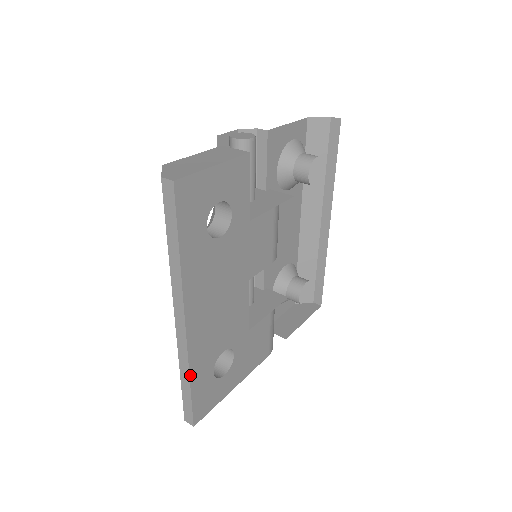
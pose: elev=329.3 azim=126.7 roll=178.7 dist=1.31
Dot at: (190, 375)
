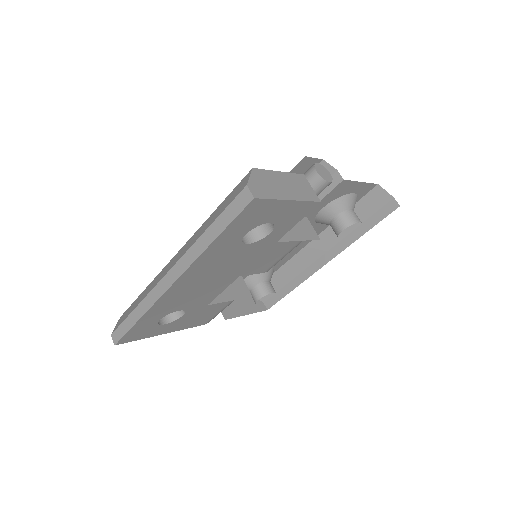
Dot at: (144, 315)
